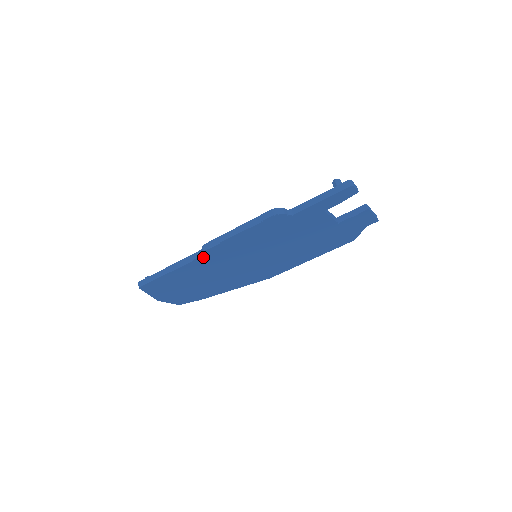
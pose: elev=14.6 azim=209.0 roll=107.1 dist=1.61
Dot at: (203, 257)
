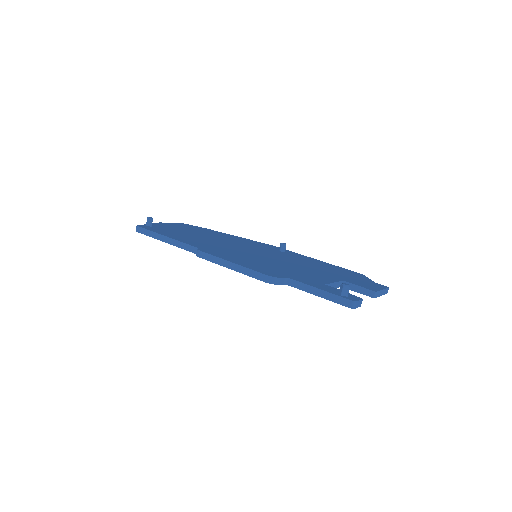
Dot at: occluded
